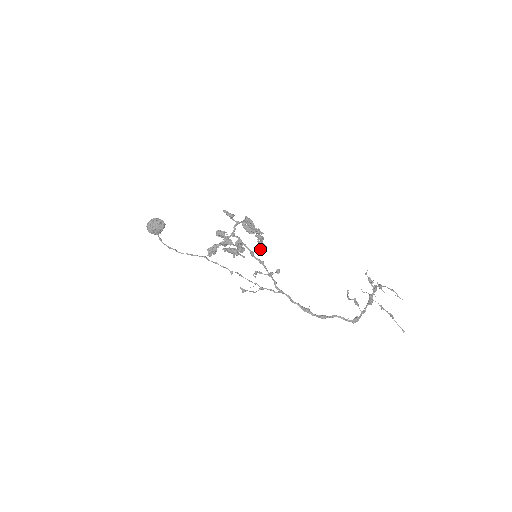
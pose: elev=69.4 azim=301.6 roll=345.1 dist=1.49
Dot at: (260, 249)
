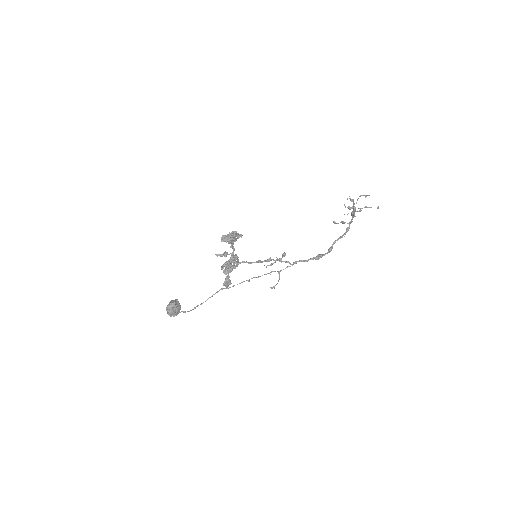
Dot at: occluded
